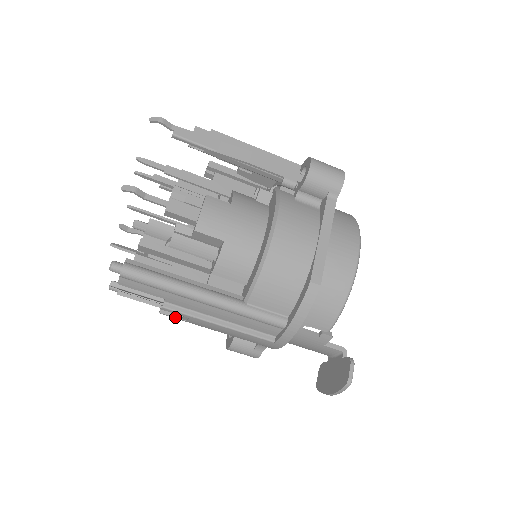
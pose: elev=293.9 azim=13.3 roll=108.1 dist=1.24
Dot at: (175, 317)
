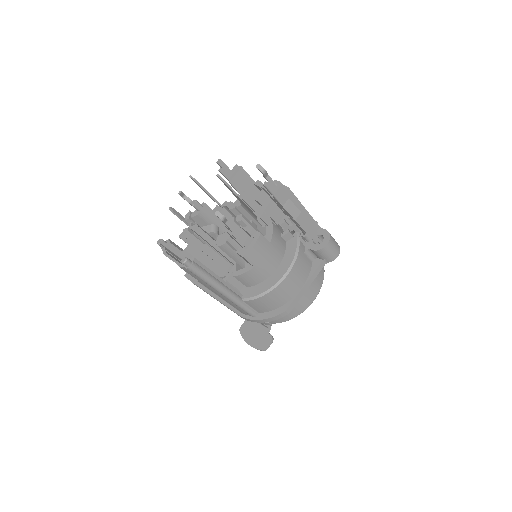
Dot at: occluded
